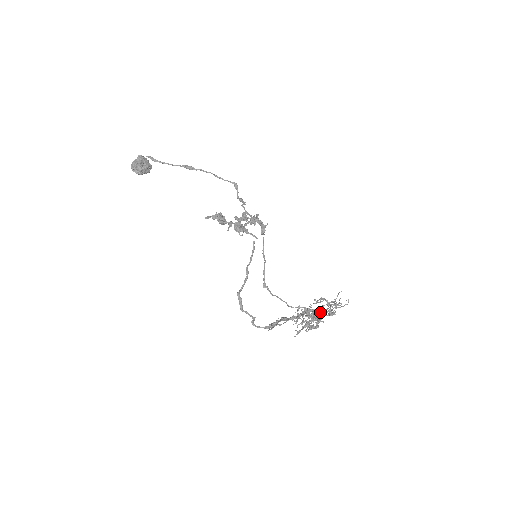
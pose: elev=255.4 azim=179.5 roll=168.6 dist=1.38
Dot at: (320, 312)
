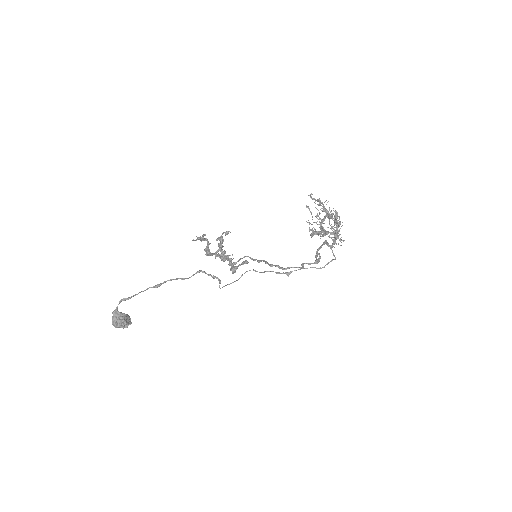
Dot at: occluded
